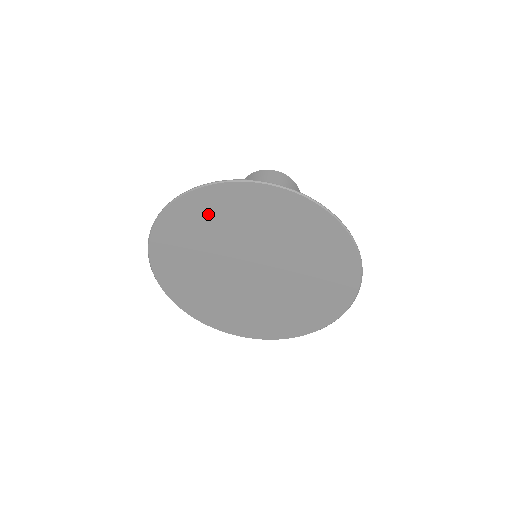
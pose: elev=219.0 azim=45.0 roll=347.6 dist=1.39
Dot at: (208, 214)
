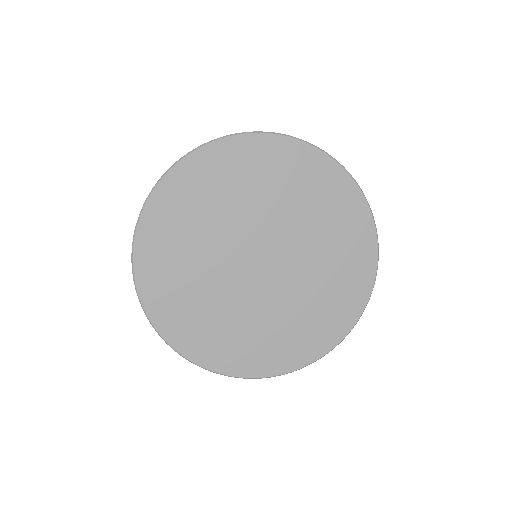
Dot at: (224, 173)
